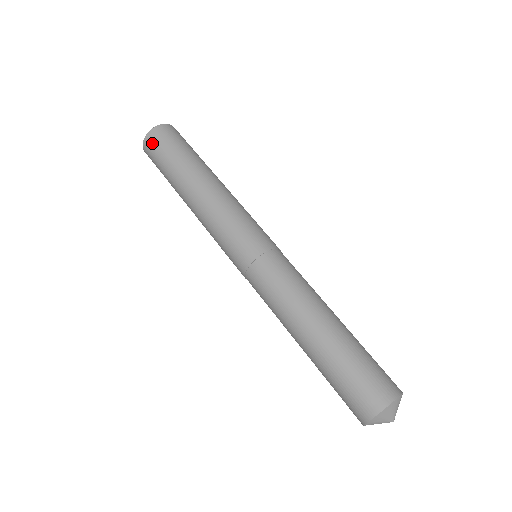
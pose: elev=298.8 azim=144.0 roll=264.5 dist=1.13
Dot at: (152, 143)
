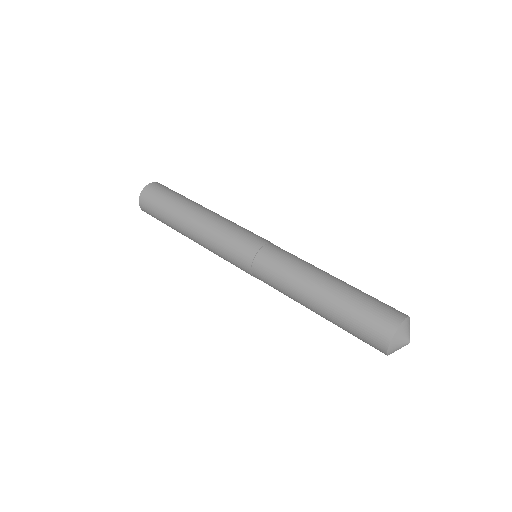
Dot at: (160, 186)
